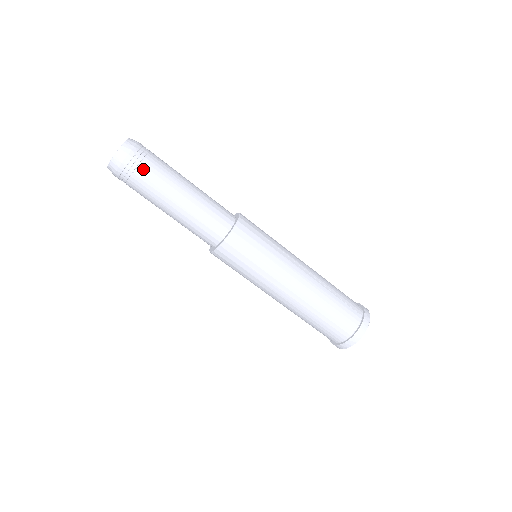
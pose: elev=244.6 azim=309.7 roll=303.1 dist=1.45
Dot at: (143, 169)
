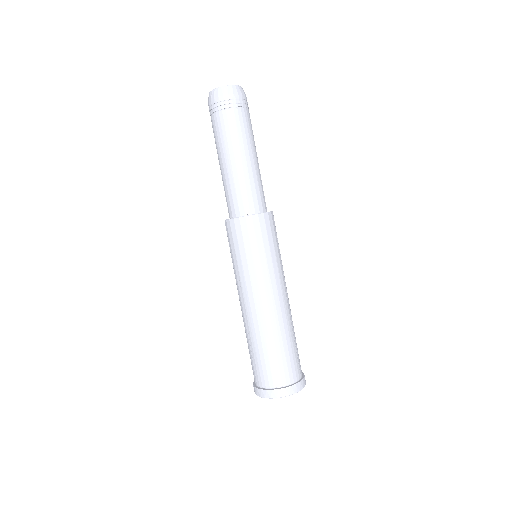
Dot at: (239, 112)
